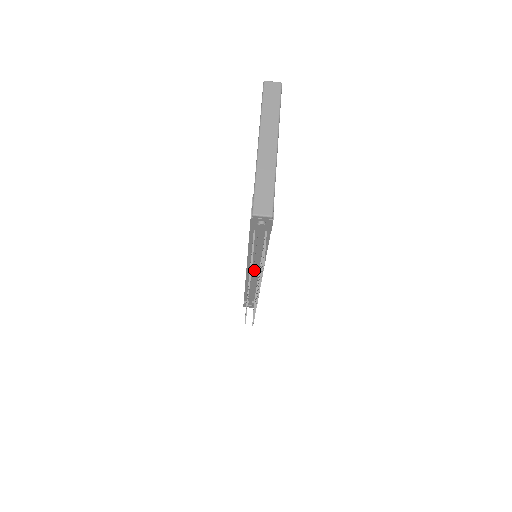
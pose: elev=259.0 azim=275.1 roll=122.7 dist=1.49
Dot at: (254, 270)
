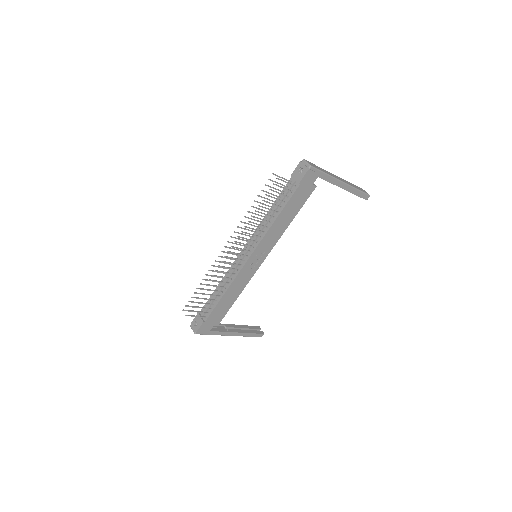
Dot at: occluded
